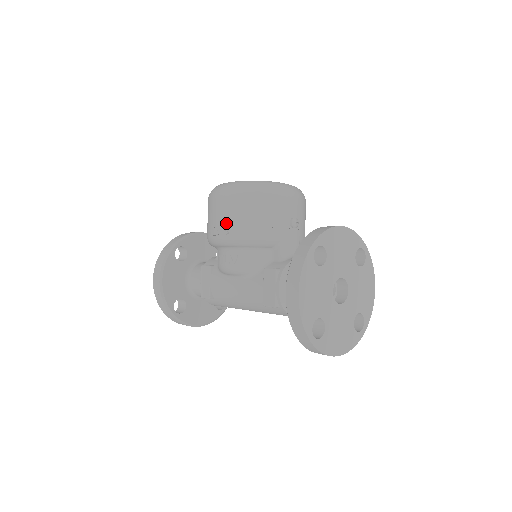
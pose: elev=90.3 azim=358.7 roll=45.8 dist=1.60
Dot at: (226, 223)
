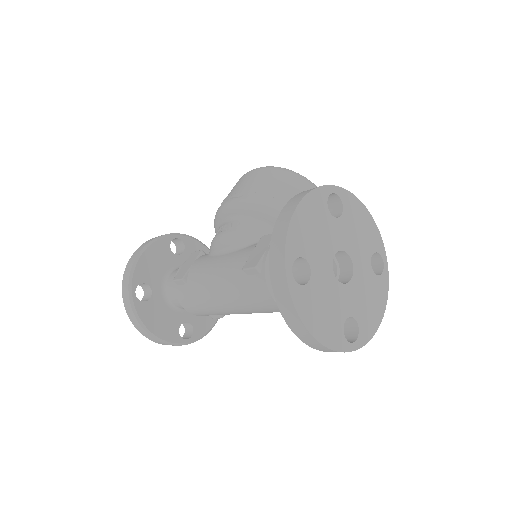
Dot at: (244, 189)
